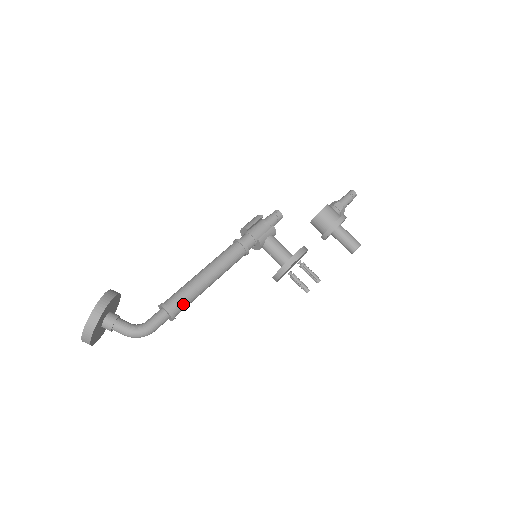
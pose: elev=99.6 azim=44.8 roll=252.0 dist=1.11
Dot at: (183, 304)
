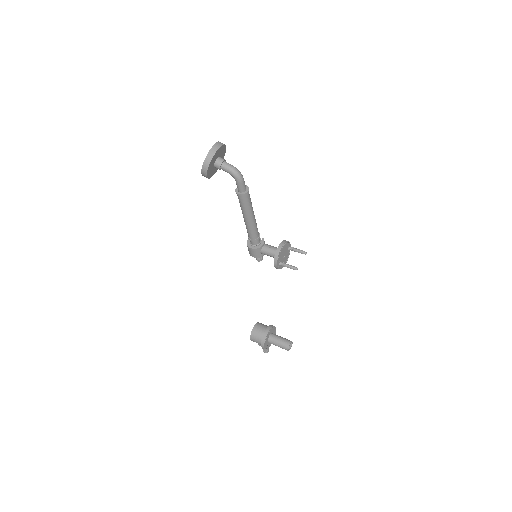
Dot at: occluded
